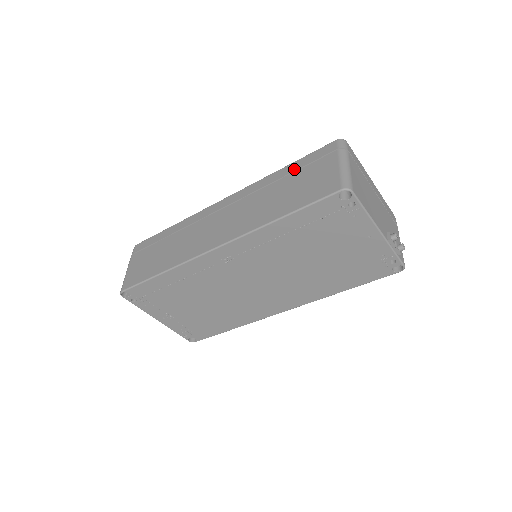
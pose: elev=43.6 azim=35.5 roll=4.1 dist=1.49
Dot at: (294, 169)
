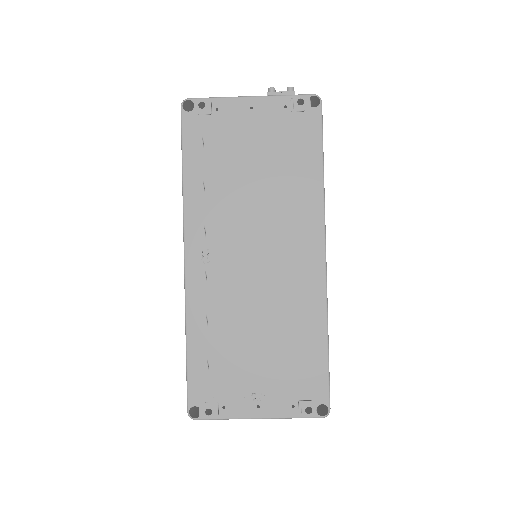
Dot at: occluded
